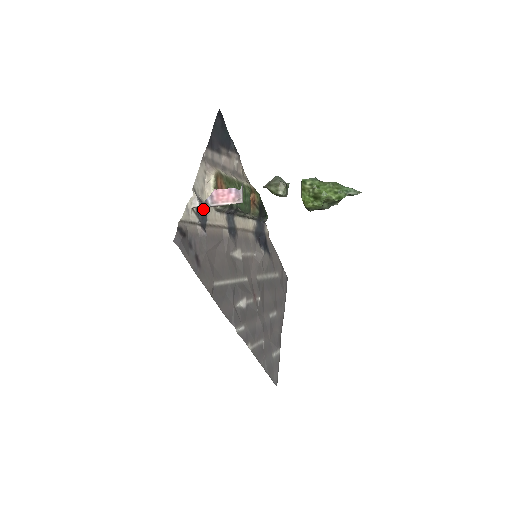
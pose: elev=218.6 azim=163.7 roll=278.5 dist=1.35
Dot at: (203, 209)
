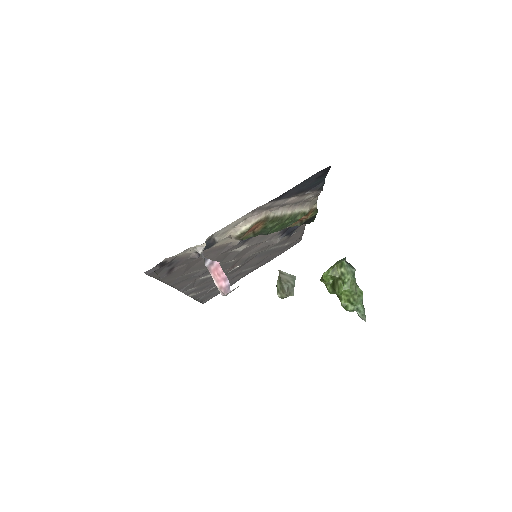
Dot at: (211, 245)
